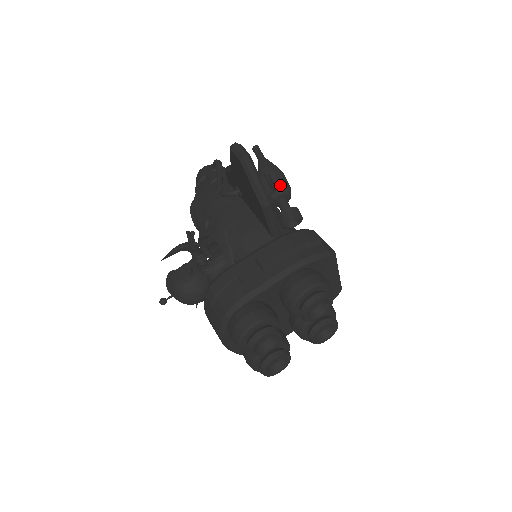
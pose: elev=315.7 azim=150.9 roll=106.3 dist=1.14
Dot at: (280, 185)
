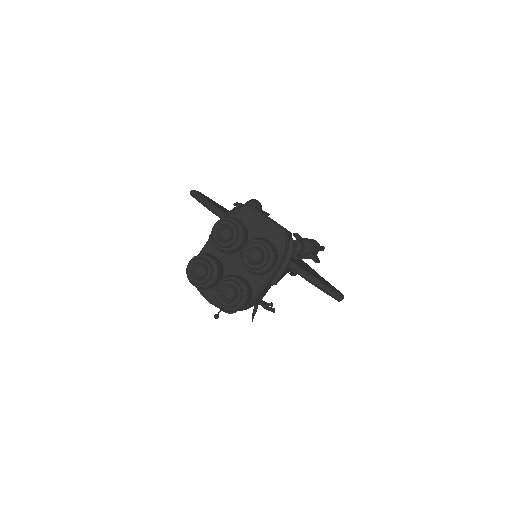
Dot at: (245, 203)
